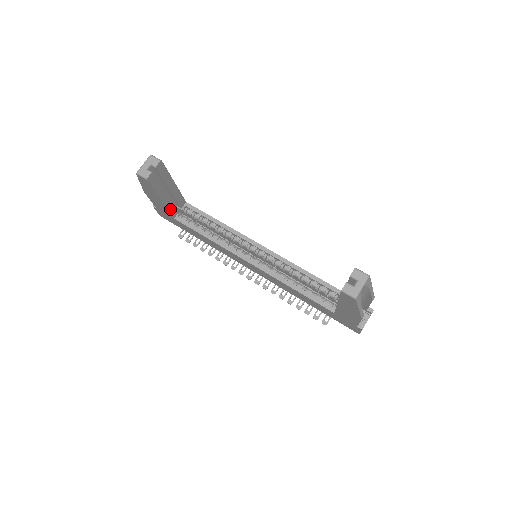
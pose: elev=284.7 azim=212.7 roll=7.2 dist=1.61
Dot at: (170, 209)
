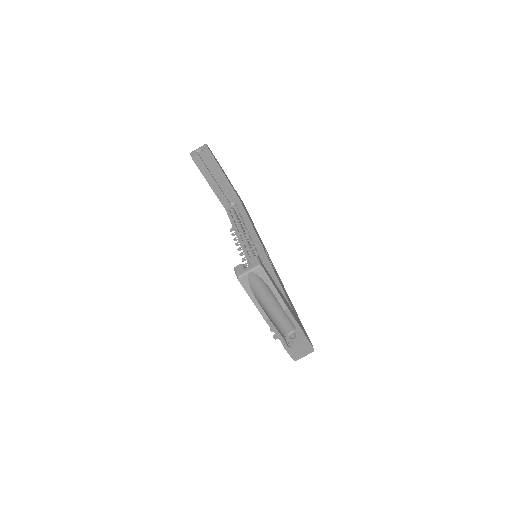
Dot at: (221, 198)
